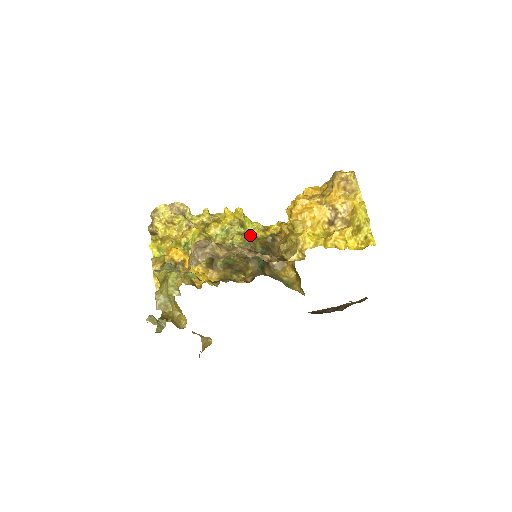
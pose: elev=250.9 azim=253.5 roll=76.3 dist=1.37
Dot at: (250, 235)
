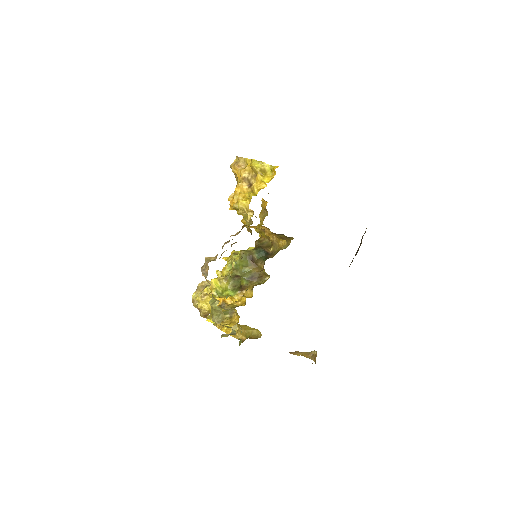
Dot at: occluded
